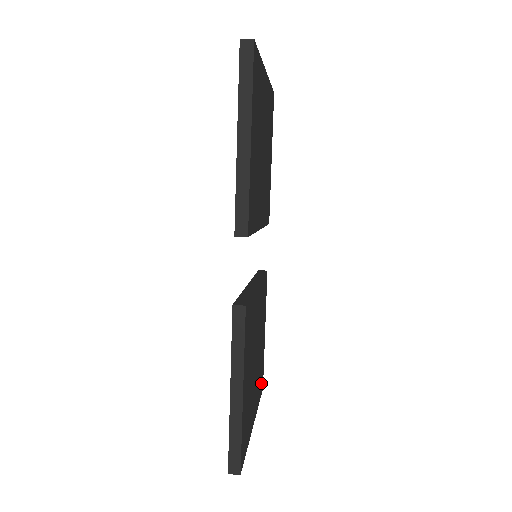
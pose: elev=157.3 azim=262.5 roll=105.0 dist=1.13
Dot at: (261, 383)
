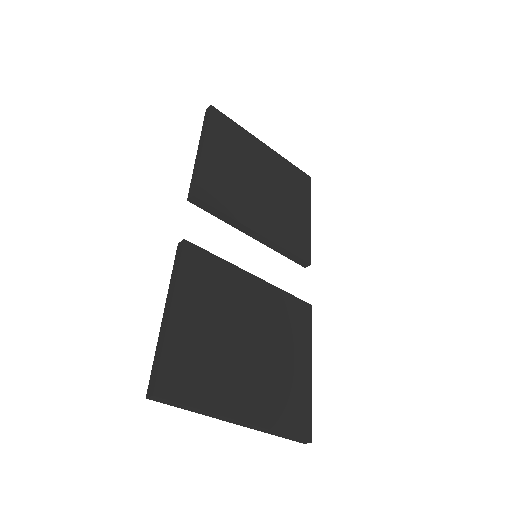
Dot at: (296, 419)
